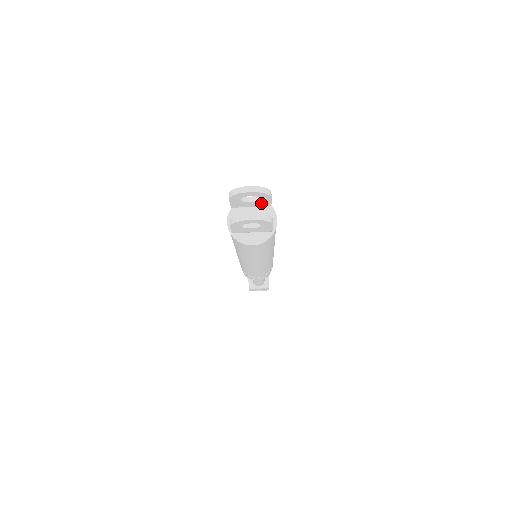
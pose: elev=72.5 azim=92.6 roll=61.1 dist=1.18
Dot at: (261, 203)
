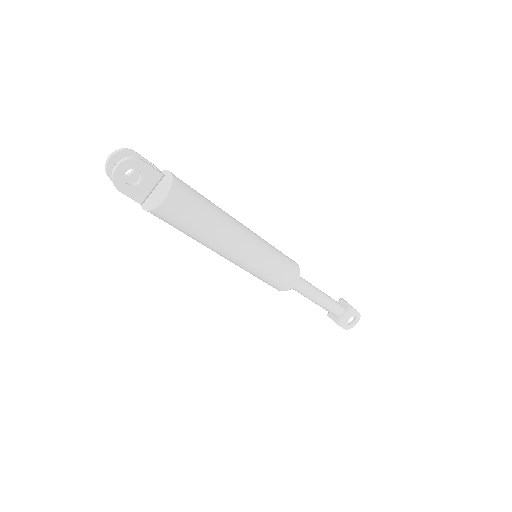
Dot at: occluded
